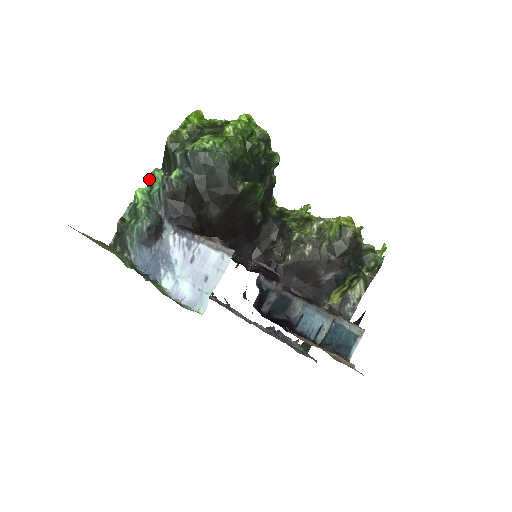
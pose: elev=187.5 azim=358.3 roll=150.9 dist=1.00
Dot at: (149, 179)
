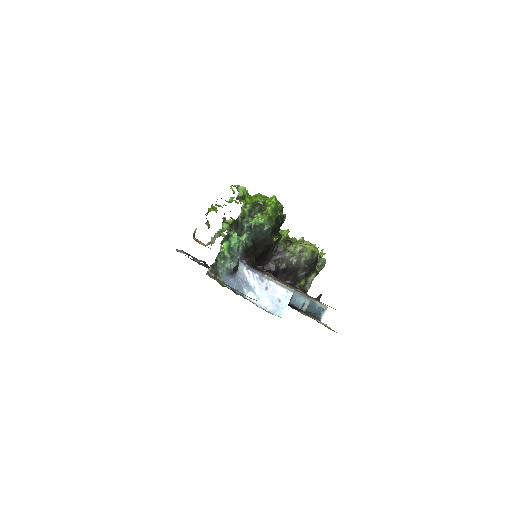
Dot at: (226, 235)
